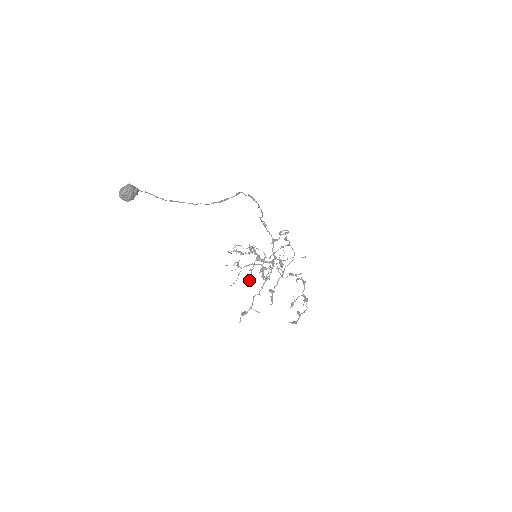
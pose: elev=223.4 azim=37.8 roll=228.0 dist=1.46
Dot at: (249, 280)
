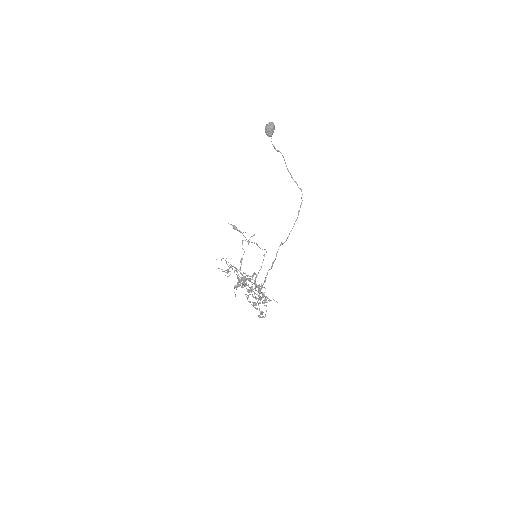
Dot at: occluded
